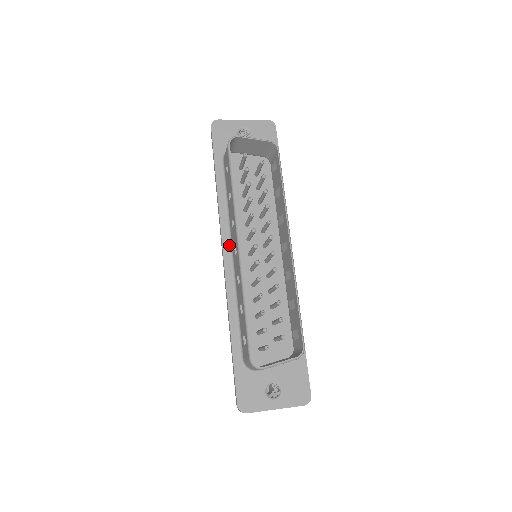
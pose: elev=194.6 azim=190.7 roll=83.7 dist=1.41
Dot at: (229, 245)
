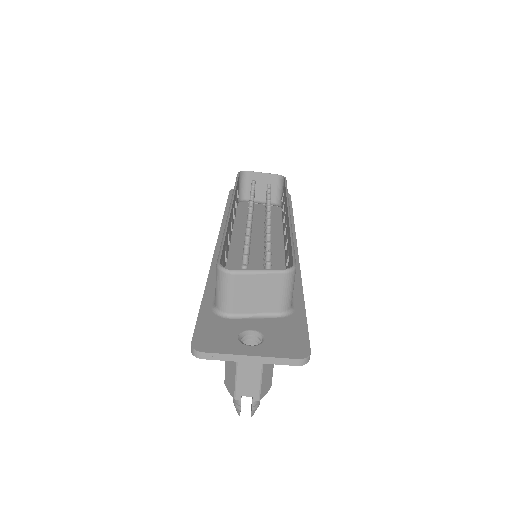
Dot at: occluded
